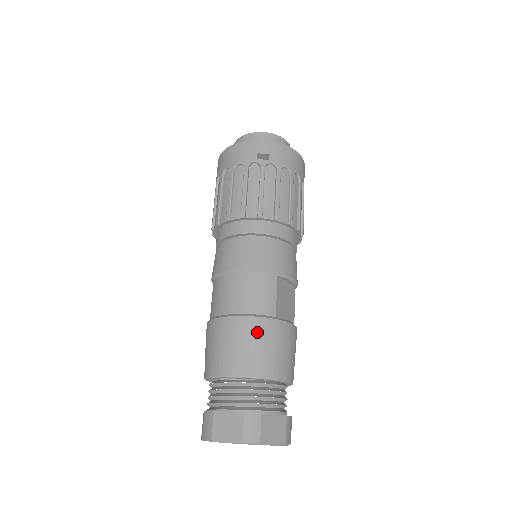
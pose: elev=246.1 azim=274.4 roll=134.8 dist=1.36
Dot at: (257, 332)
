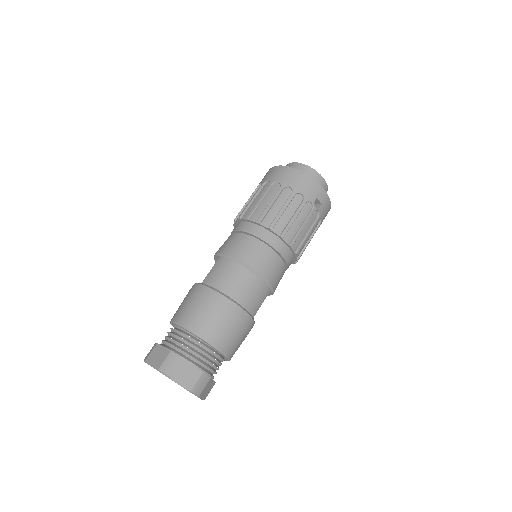
Dot at: (241, 324)
